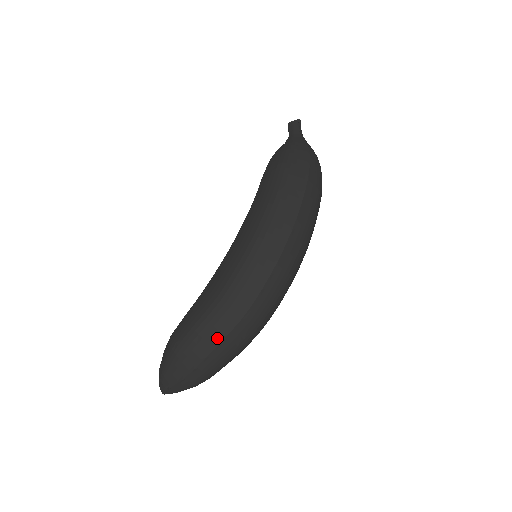
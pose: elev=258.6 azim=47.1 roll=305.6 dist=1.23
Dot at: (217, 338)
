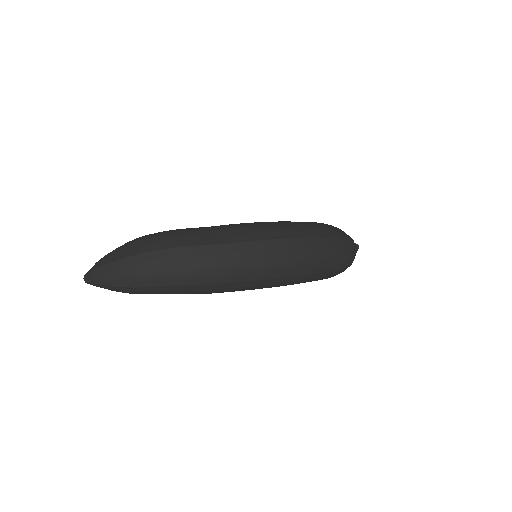
Dot at: (178, 243)
